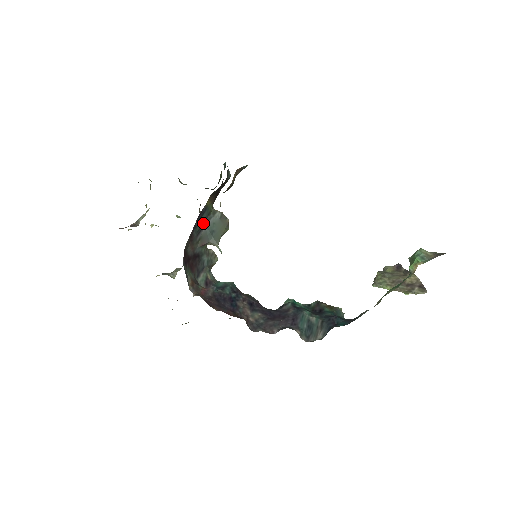
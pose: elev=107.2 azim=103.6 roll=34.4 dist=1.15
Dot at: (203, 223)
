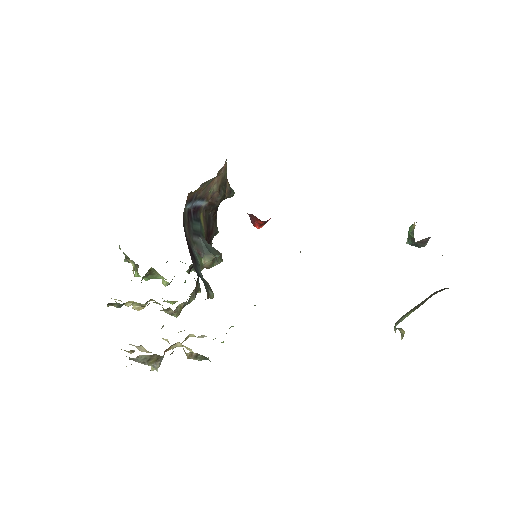
Dot at: (198, 232)
